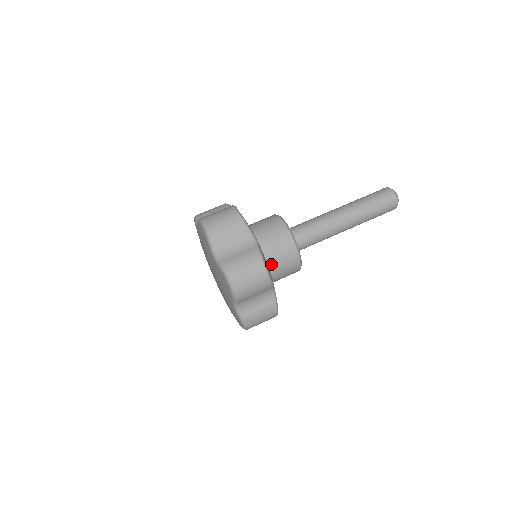
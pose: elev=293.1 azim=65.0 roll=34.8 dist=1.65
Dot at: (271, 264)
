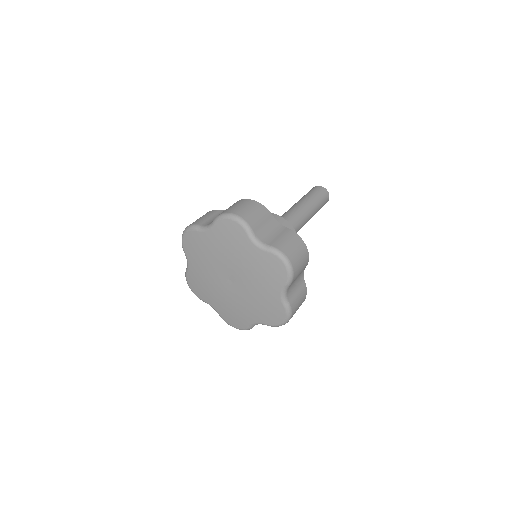
Dot at: occluded
